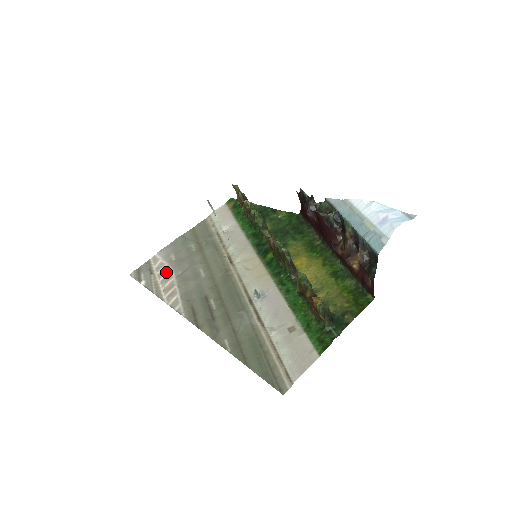
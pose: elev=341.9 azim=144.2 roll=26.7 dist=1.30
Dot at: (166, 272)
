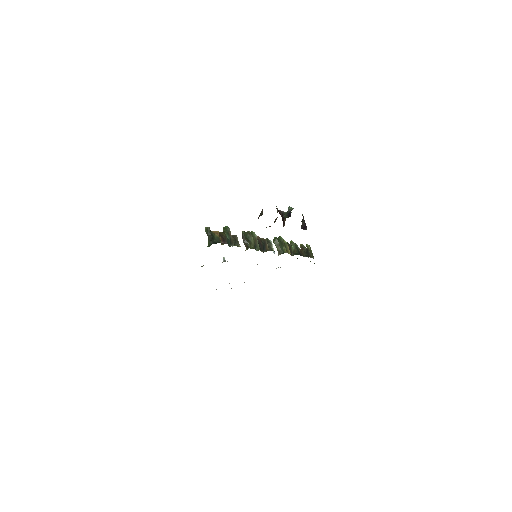
Dot at: occluded
